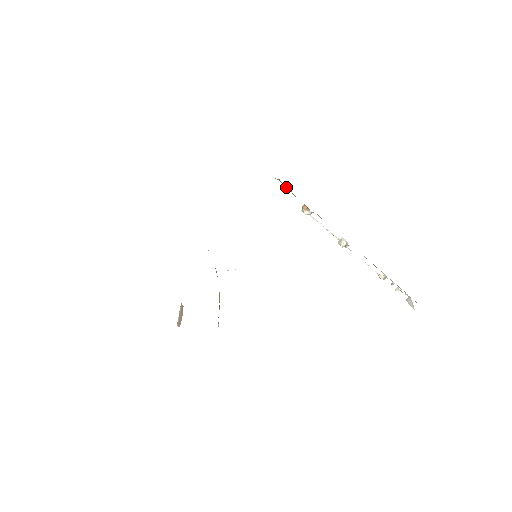
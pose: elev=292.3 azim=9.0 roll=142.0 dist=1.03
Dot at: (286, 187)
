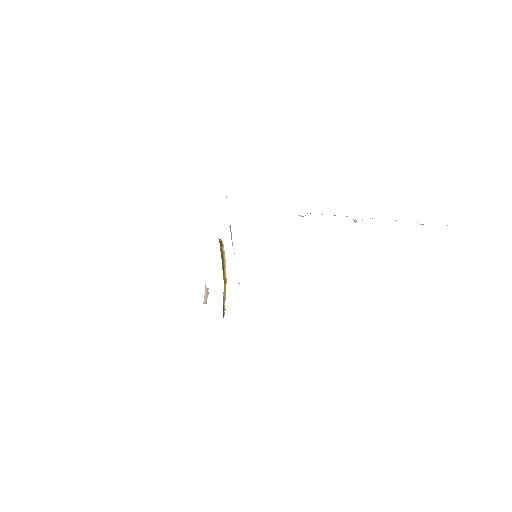
Dot at: occluded
